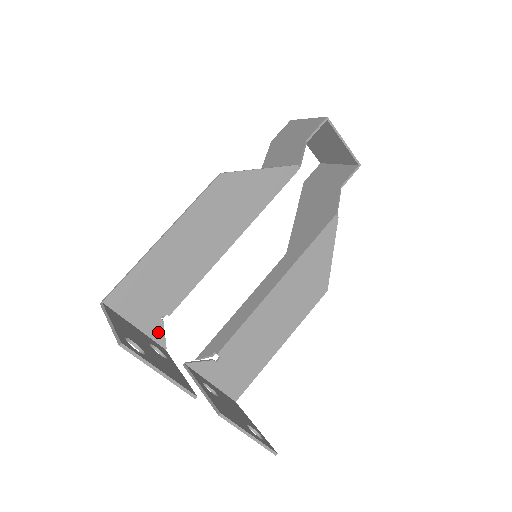
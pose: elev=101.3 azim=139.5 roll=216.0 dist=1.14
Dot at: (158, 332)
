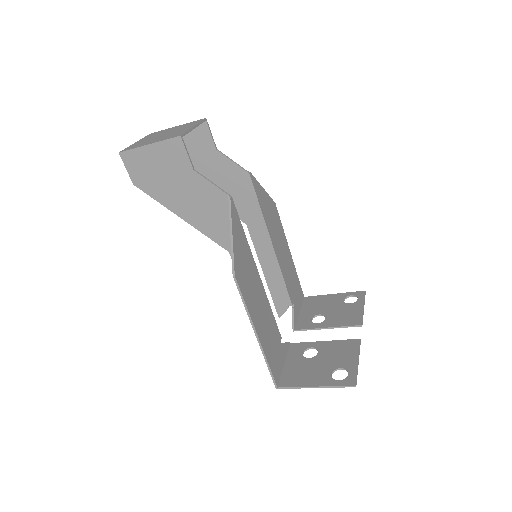
Dot at: (286, 348)
